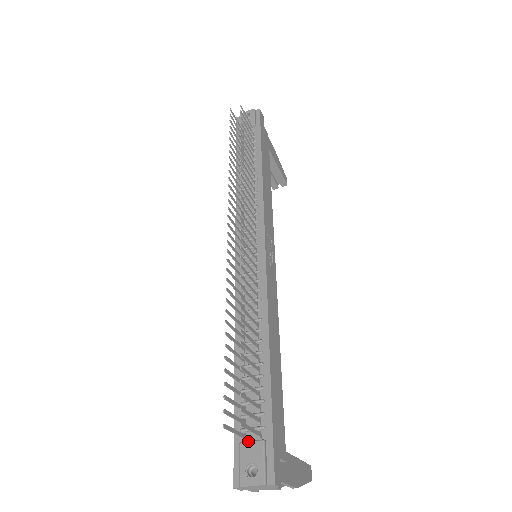
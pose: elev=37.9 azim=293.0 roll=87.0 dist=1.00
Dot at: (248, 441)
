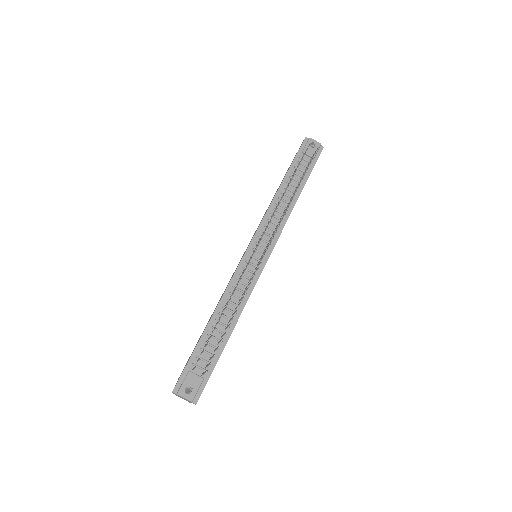
Dot at: (195, 373)
